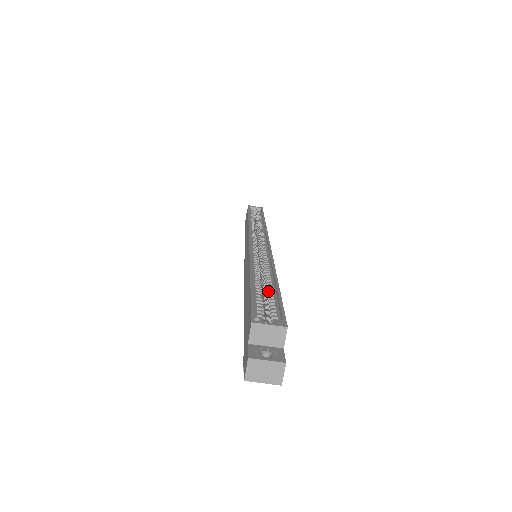
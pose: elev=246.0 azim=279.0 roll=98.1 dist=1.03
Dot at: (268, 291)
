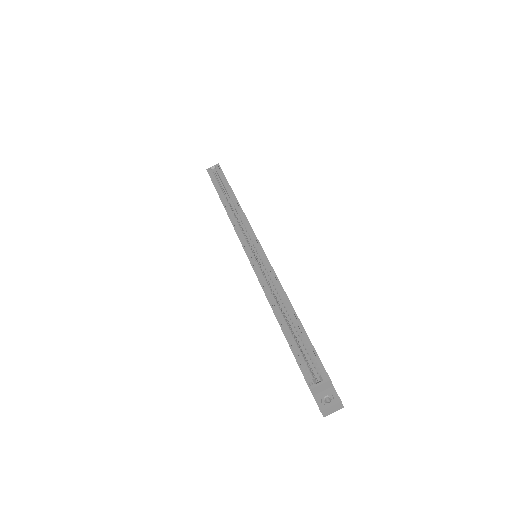
Dot at: (297, 332)
